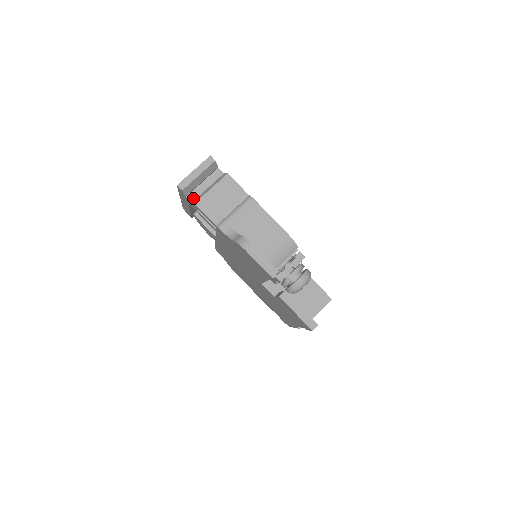
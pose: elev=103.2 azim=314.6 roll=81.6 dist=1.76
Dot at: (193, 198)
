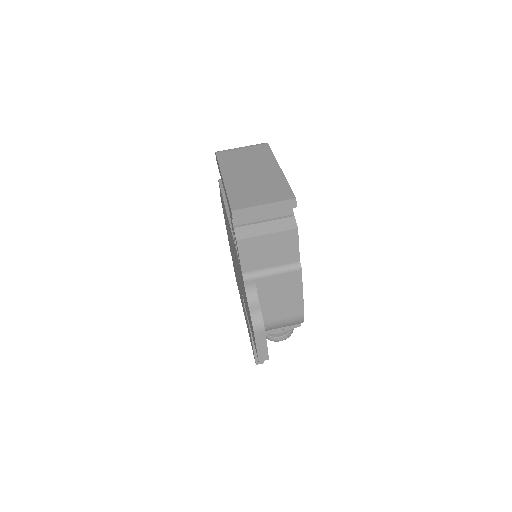
Dot at: (239, 222)
